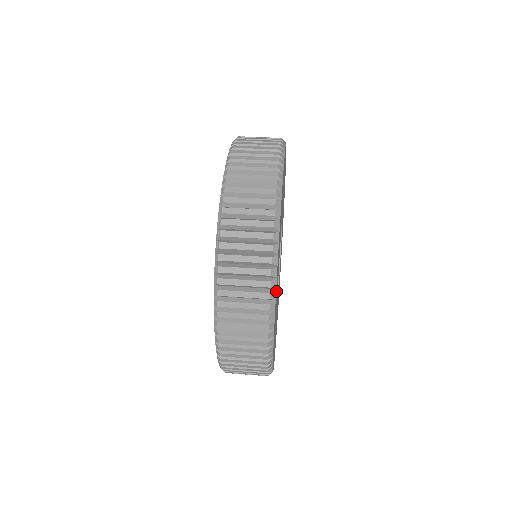
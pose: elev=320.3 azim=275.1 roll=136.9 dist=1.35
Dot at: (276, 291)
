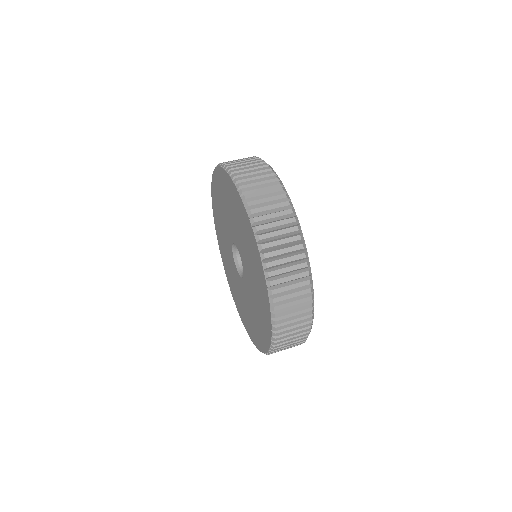
Dot at: occluded
